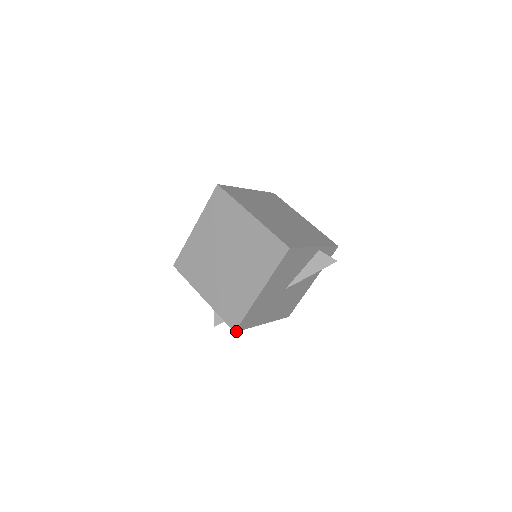
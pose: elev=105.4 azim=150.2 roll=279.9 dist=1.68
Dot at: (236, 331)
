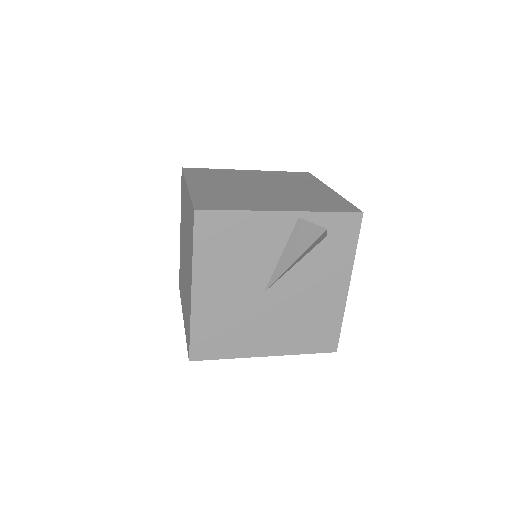
Dot at: (193, 360)
